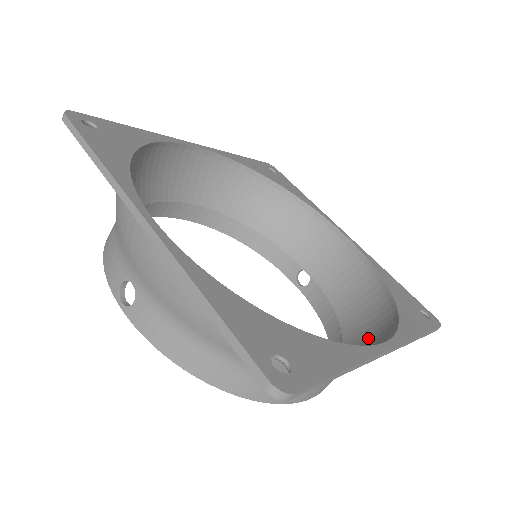
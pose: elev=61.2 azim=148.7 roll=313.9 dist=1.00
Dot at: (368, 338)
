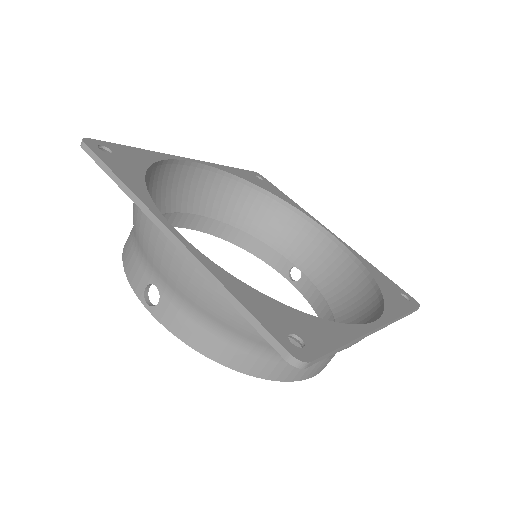
Dot at: (359, 321)
